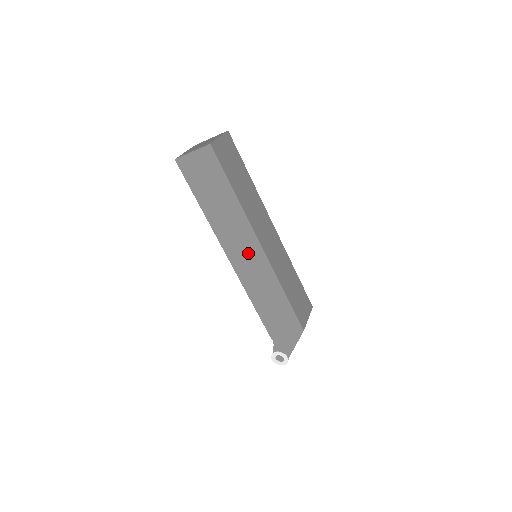
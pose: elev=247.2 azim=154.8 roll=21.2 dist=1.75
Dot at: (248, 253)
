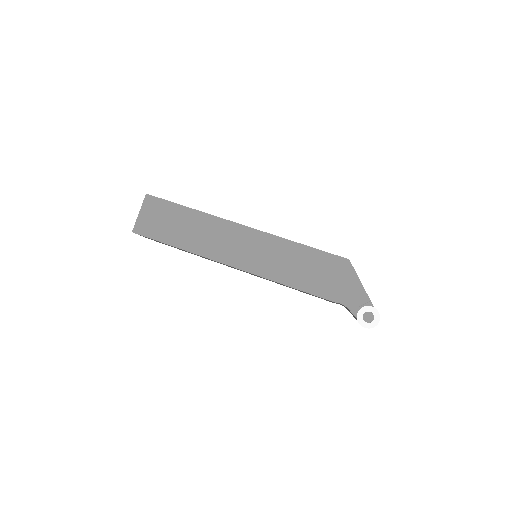
Dot at: (241, 243)
